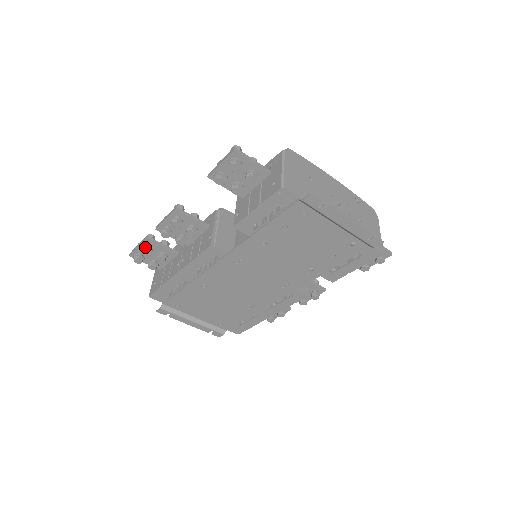
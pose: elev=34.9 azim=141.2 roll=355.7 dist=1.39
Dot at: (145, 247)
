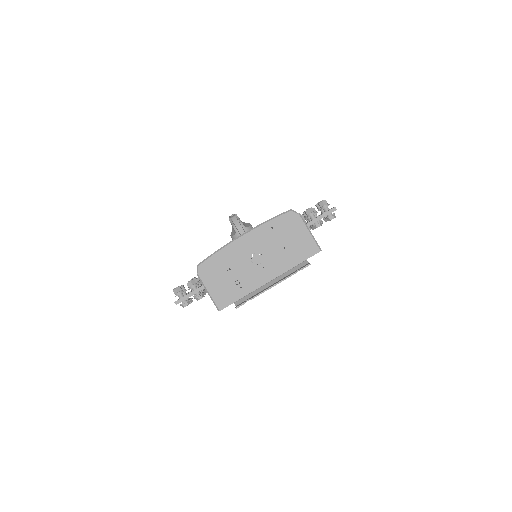
Dot at: occluded
